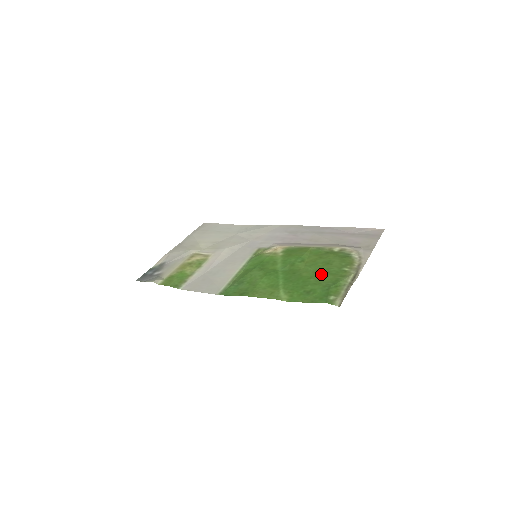
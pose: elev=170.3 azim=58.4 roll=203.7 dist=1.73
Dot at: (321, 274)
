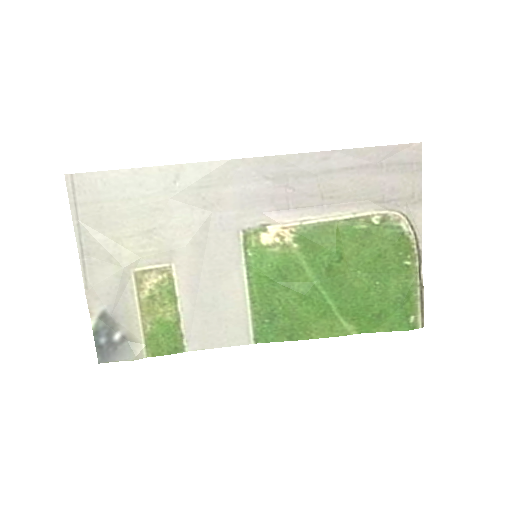
Dot at: (380, 280)
